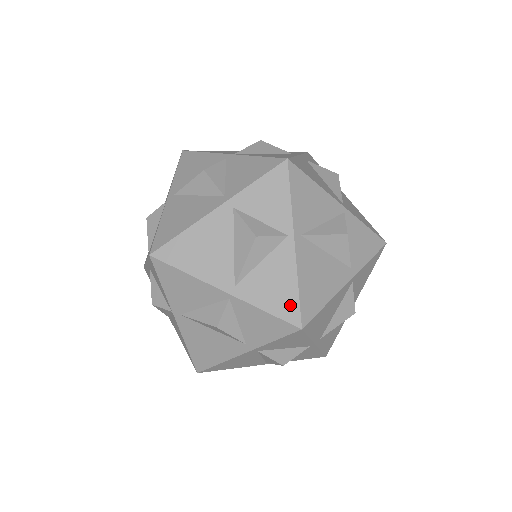
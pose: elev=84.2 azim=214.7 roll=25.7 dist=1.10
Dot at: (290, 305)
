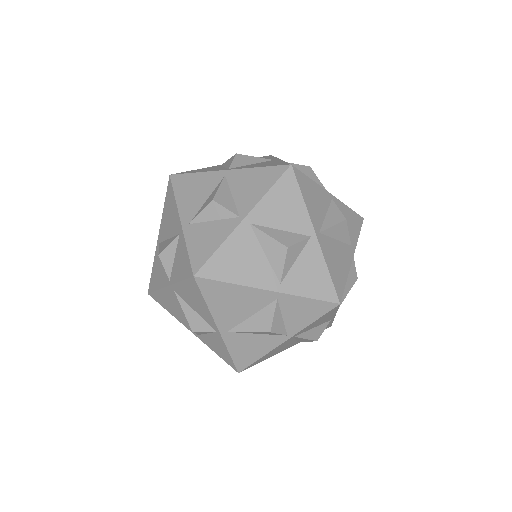
Dot at: (246, 361)
